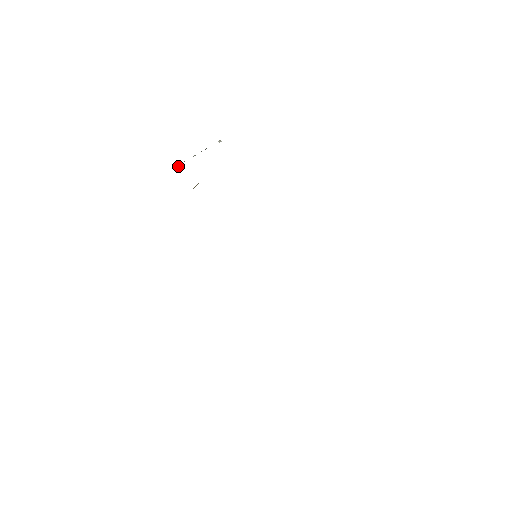
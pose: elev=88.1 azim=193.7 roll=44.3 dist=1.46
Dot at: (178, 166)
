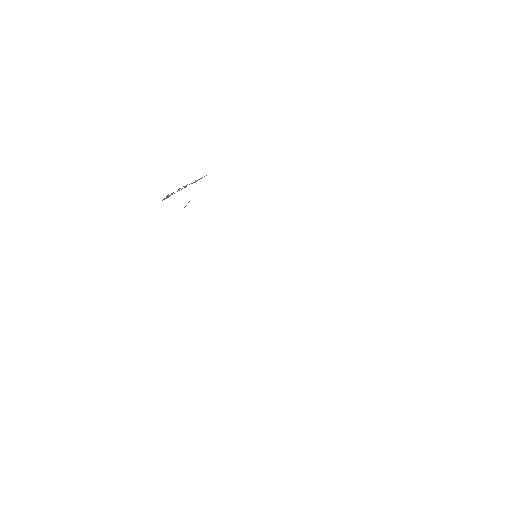
Dot at: (168, 197)
